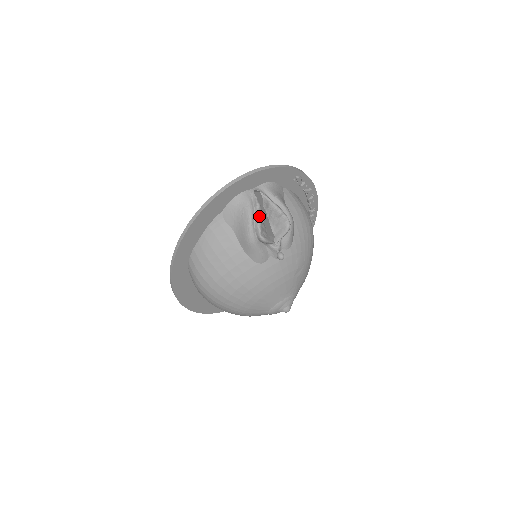
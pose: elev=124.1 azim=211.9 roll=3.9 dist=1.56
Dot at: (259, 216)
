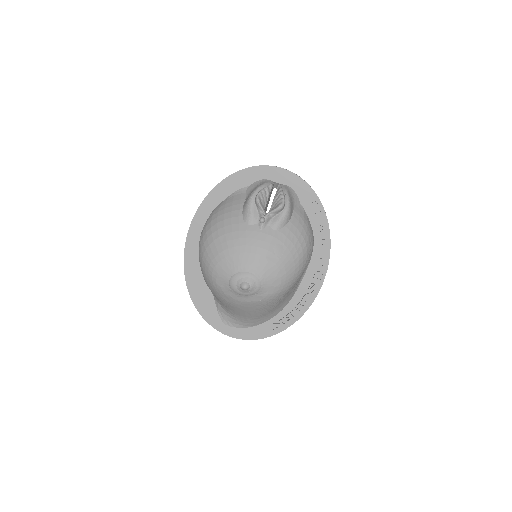
Dot at: (266, 188)
